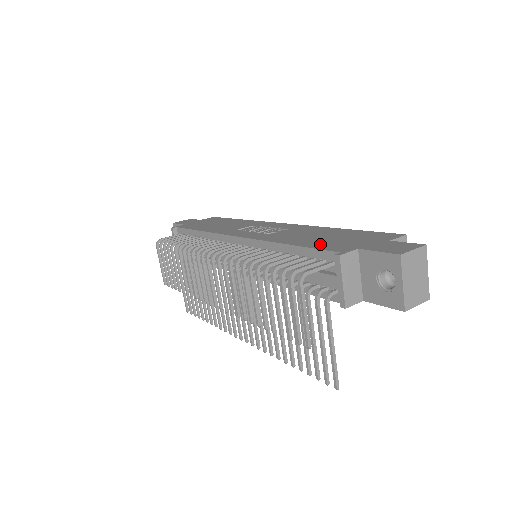
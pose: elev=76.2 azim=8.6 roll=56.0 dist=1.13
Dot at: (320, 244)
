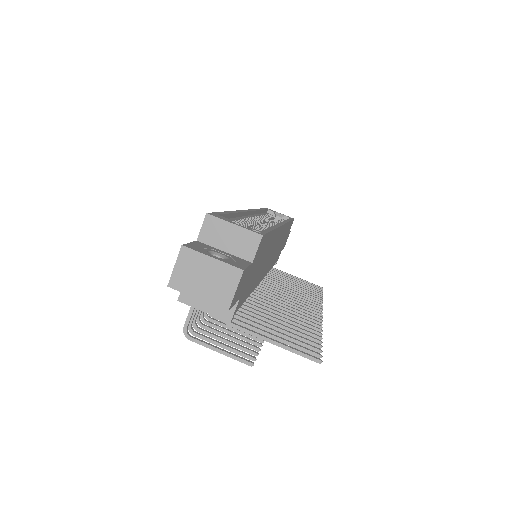
Dot at: occluded
